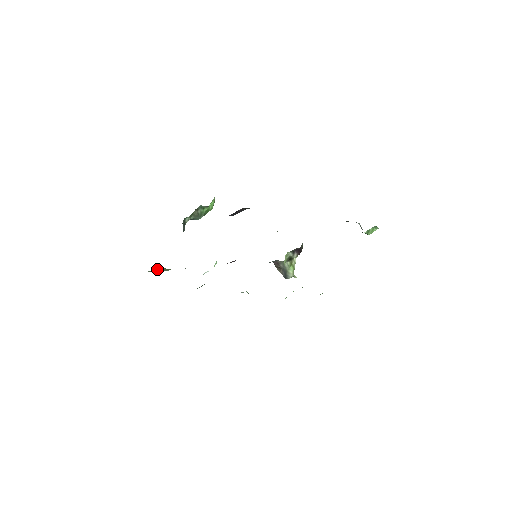
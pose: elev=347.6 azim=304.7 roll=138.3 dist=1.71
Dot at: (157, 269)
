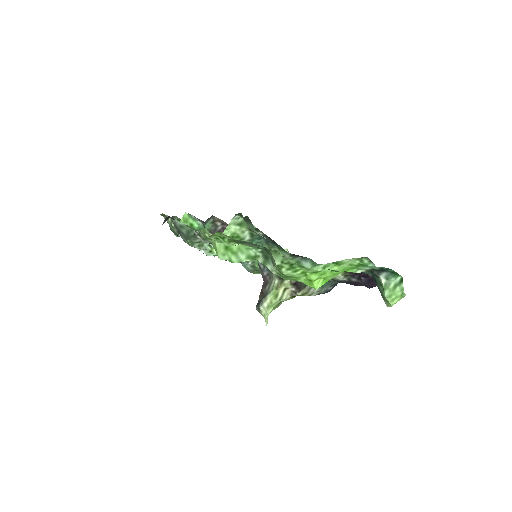
Dot at: occluded
